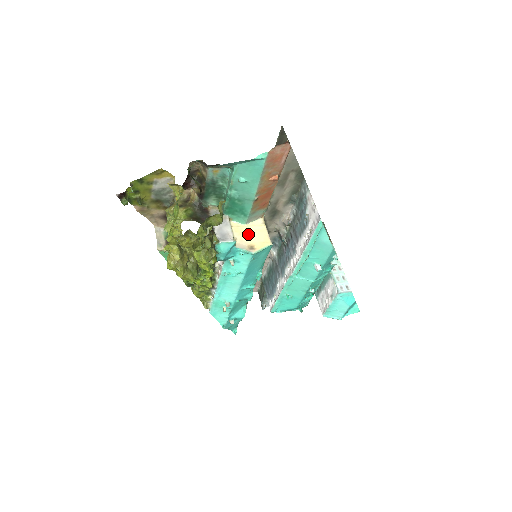
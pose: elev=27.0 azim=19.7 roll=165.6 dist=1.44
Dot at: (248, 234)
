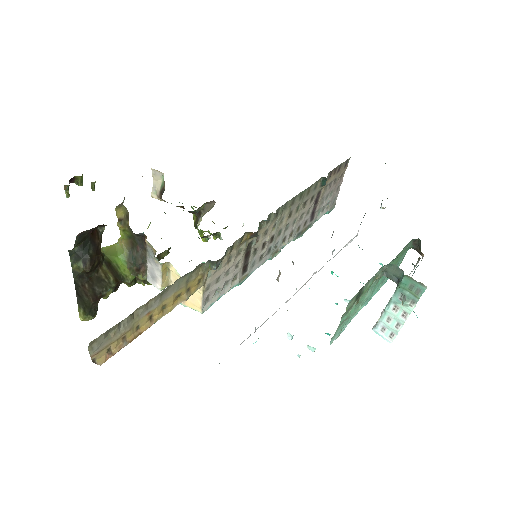
Dot at: occluded
